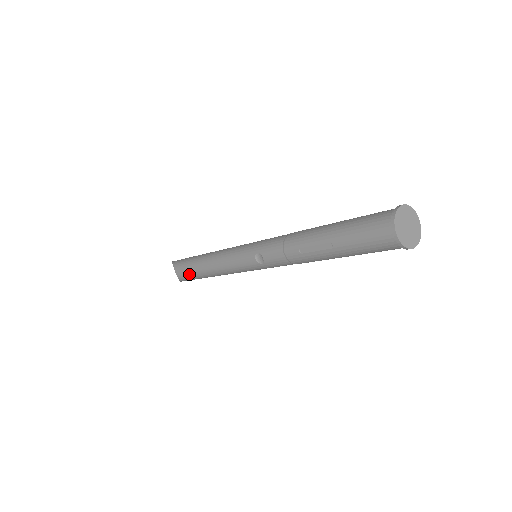
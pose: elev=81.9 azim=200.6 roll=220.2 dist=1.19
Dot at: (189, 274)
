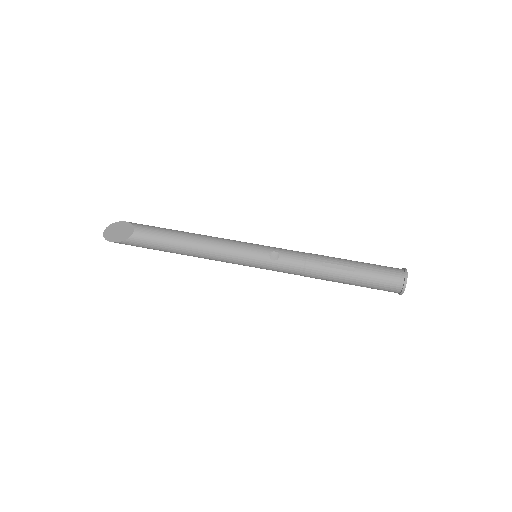
Dot at: (158, 238)
